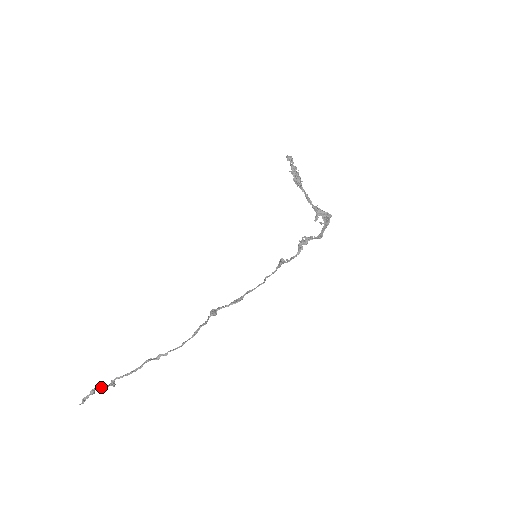
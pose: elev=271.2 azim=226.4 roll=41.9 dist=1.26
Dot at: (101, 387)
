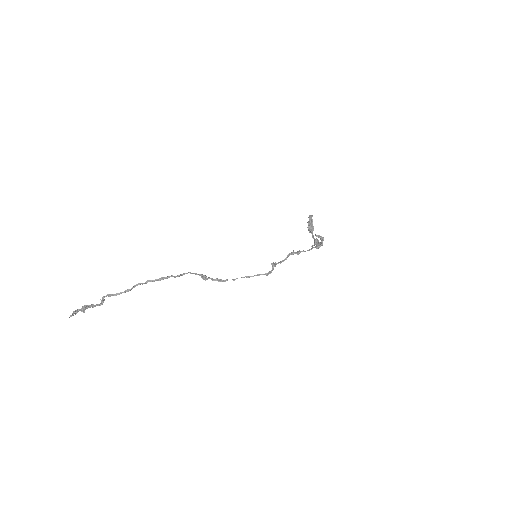
Dot at: (92, 304)
